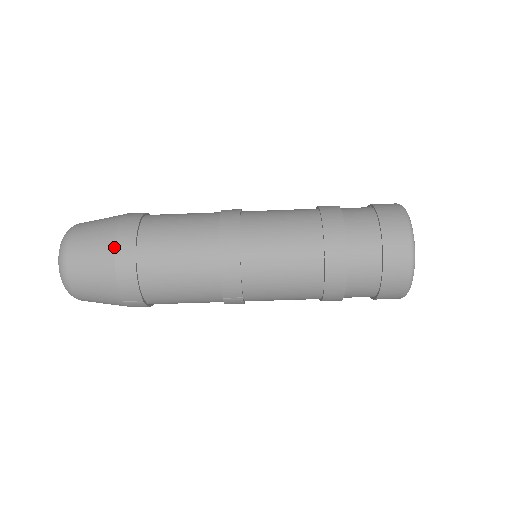
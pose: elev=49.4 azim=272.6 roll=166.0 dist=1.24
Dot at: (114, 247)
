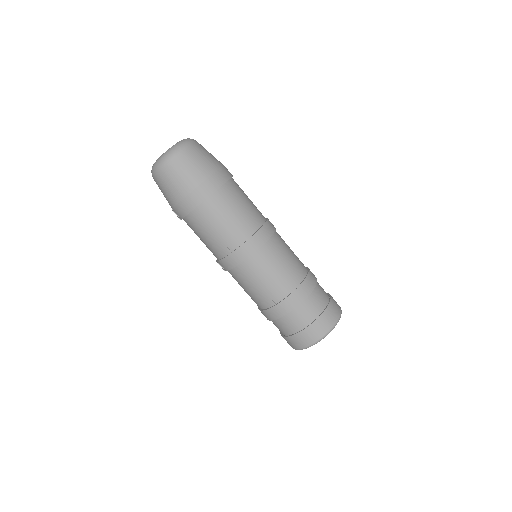
Dot at: (192, 190)
